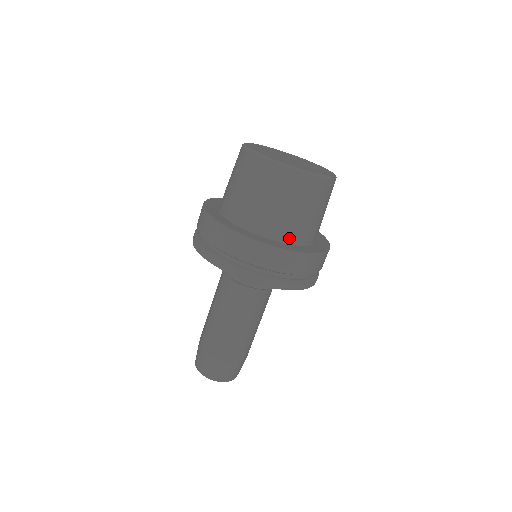
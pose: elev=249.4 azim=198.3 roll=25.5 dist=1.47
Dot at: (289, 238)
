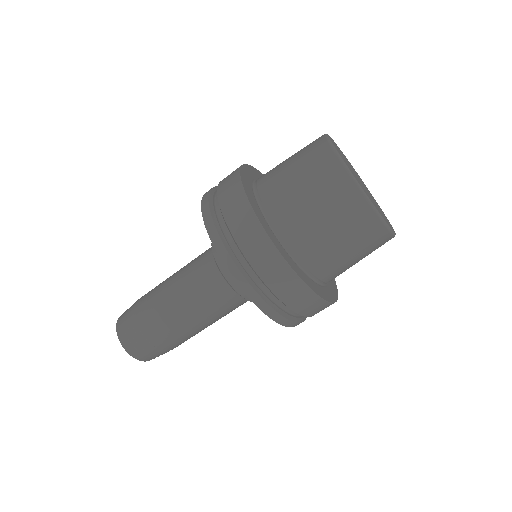
Dot at: (308, 265)
